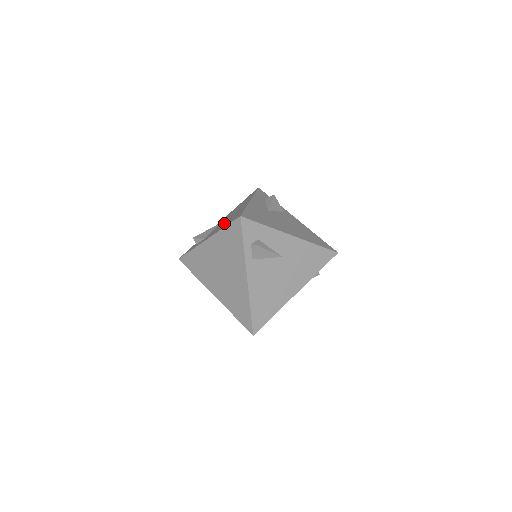
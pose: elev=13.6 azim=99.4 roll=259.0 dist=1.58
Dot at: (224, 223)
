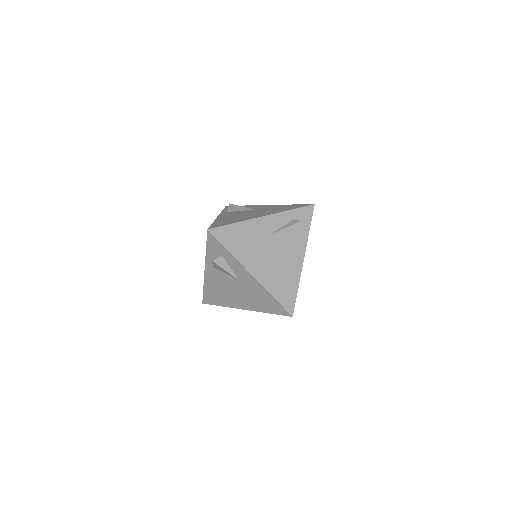
Dot at: occluded
